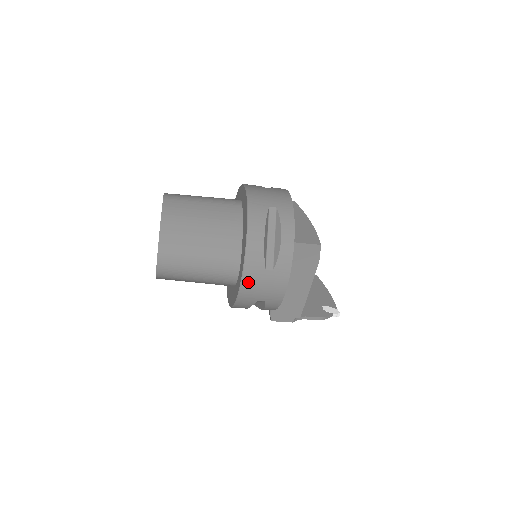
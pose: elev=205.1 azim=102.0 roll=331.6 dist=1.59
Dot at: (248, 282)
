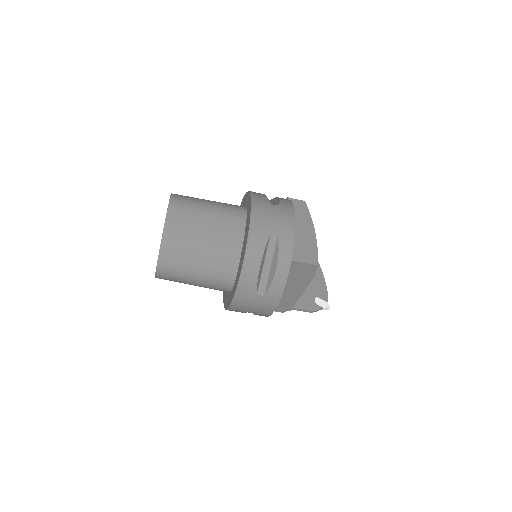
Dot at: (239, 301)
